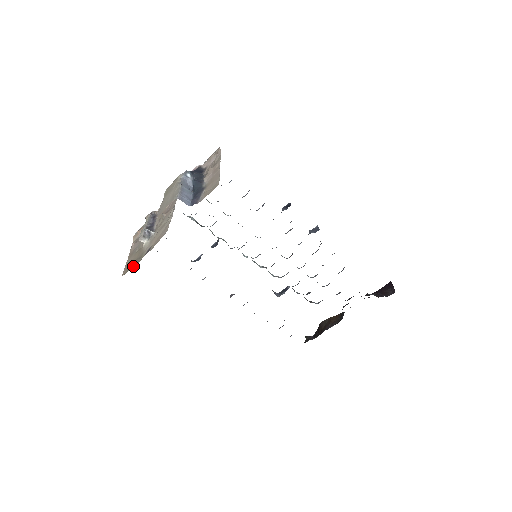
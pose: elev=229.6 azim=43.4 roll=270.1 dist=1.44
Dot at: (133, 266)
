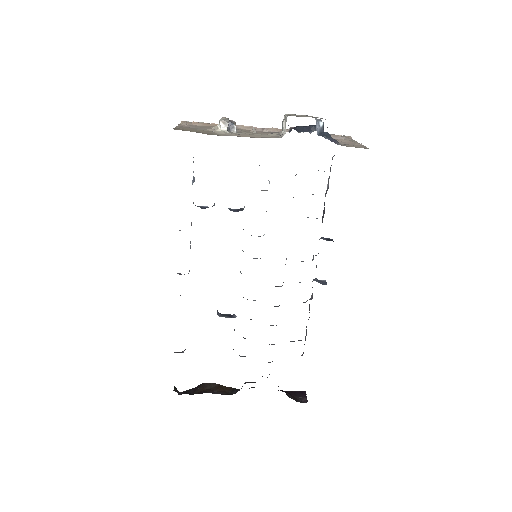
Dot at: (199, 132)
